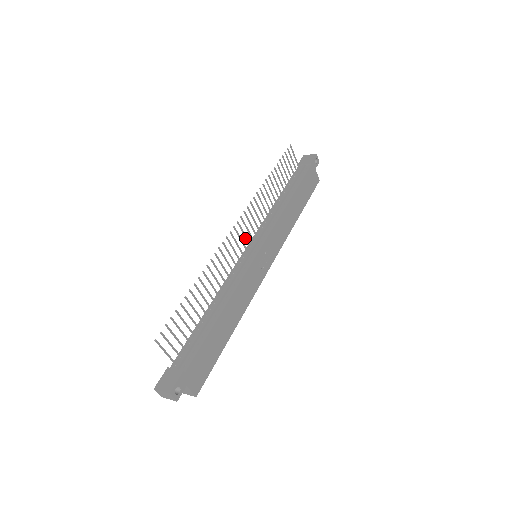
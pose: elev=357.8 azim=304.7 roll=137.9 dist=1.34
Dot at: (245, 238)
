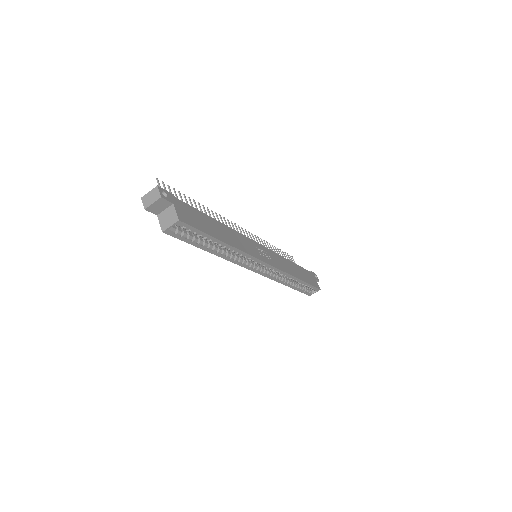
Dot at: occluded
